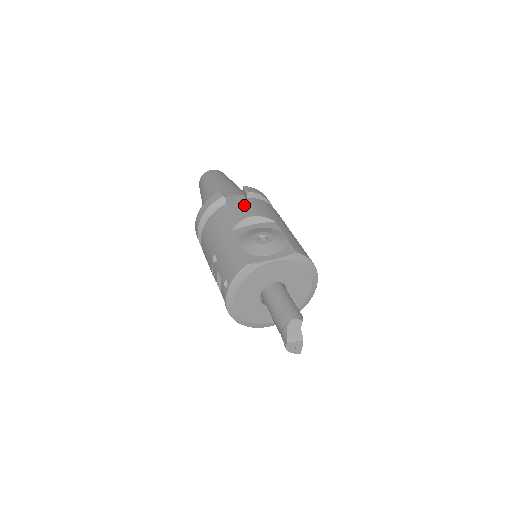
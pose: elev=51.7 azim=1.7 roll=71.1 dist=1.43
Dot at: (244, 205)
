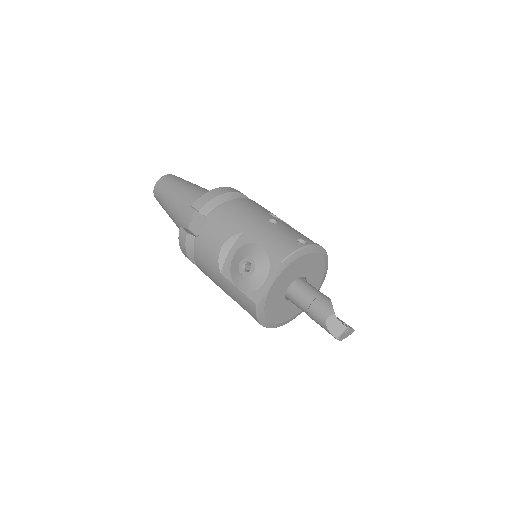
Dot at: (208, 235)
